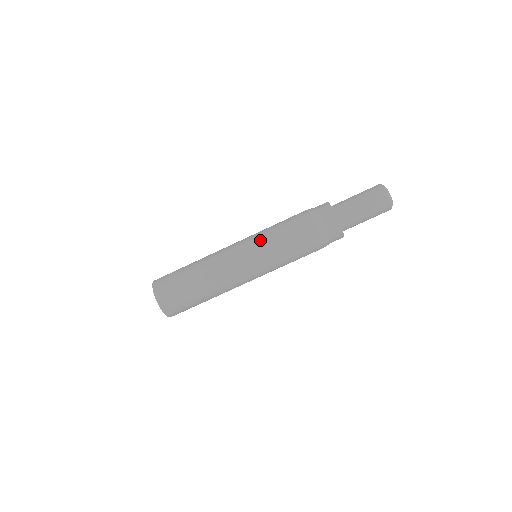
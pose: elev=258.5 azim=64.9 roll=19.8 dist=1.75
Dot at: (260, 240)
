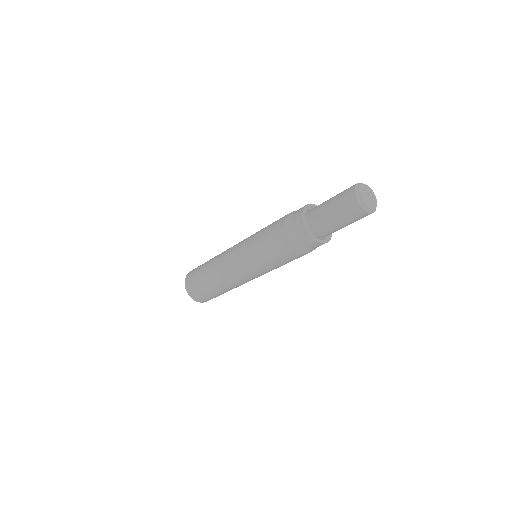
Dot at: (247, 246)
